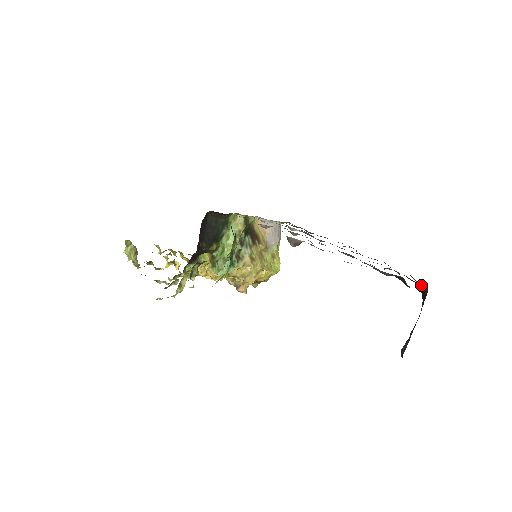
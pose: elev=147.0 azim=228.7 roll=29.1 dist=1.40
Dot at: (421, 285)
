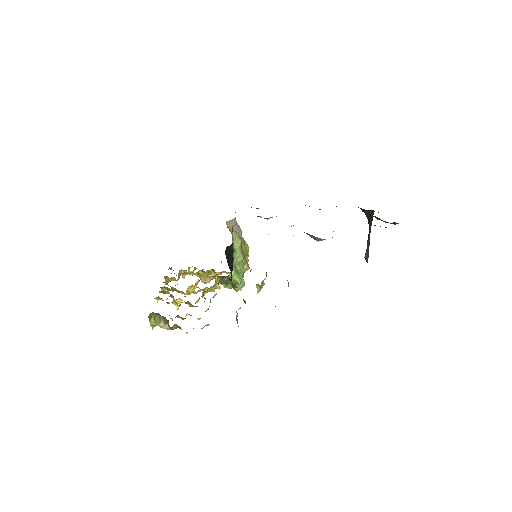
Dot at: (367, 210)
